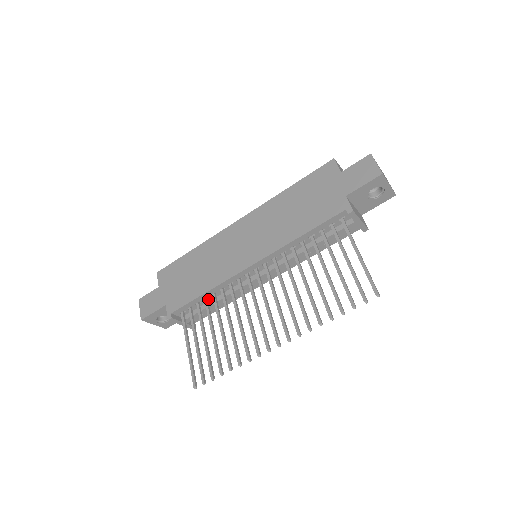
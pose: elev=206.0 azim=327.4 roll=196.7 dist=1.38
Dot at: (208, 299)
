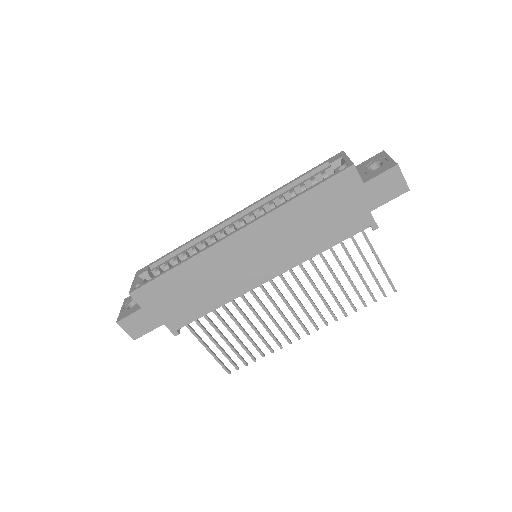
Dot at: occluded
